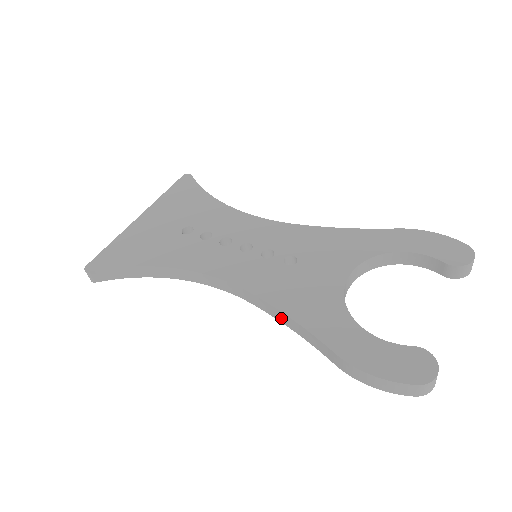
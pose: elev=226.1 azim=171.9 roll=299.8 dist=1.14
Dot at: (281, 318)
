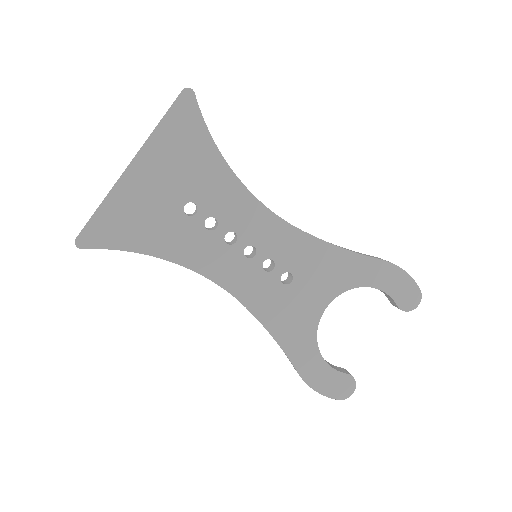
Dot at: occluded
